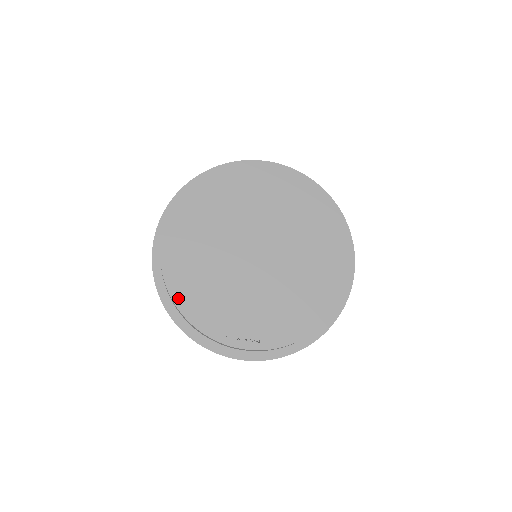
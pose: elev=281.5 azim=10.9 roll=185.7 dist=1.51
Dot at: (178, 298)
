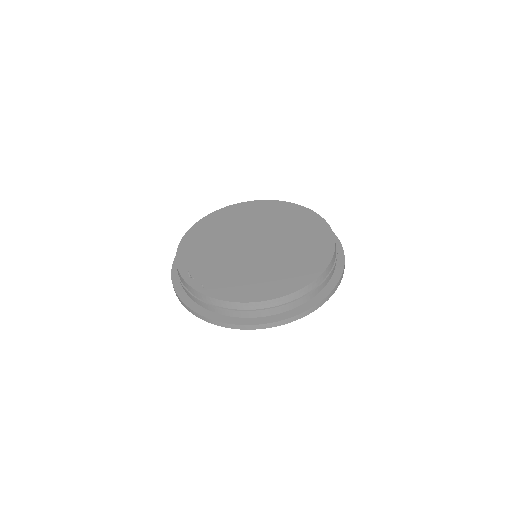
Dot at: (184, 243)
